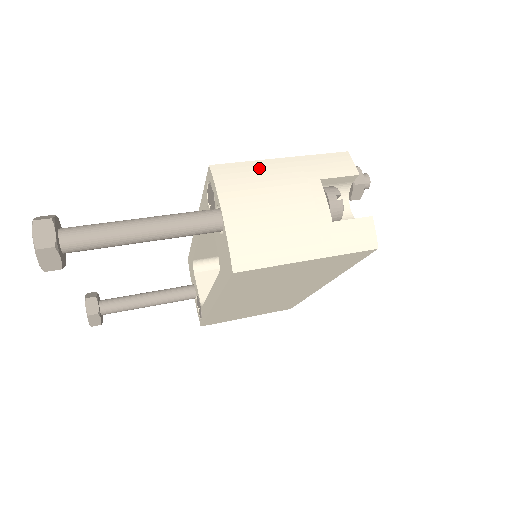
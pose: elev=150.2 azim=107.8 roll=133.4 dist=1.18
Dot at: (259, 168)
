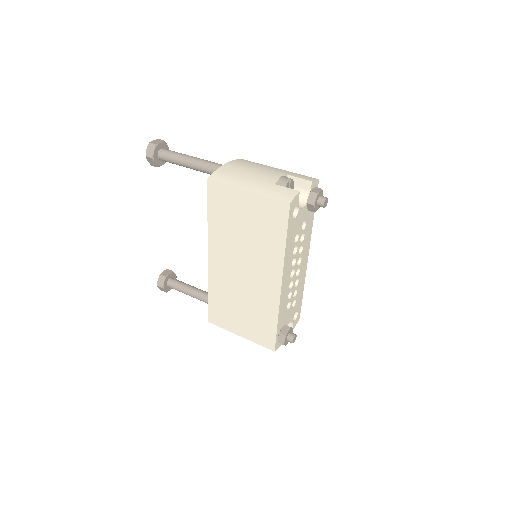
Dot at: (263, 165)
